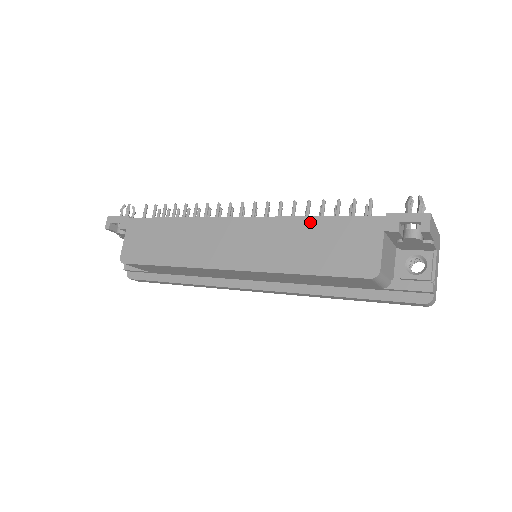
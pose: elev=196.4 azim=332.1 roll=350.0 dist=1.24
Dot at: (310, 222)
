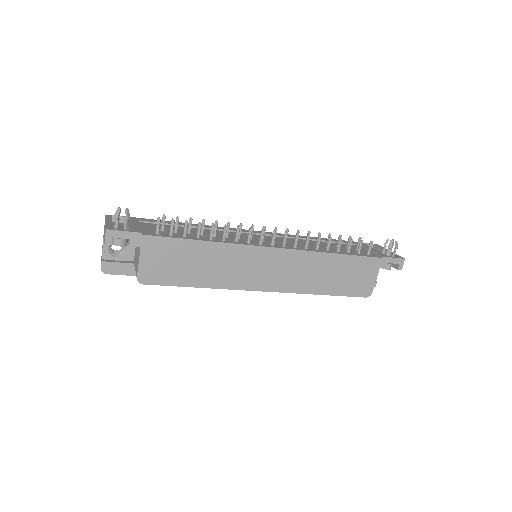
Dot at: (334, 258)
